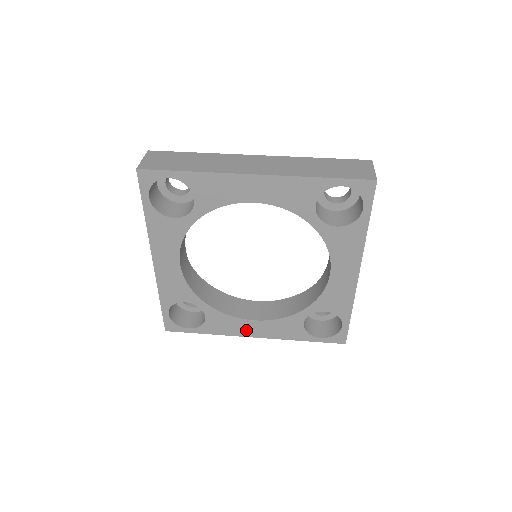
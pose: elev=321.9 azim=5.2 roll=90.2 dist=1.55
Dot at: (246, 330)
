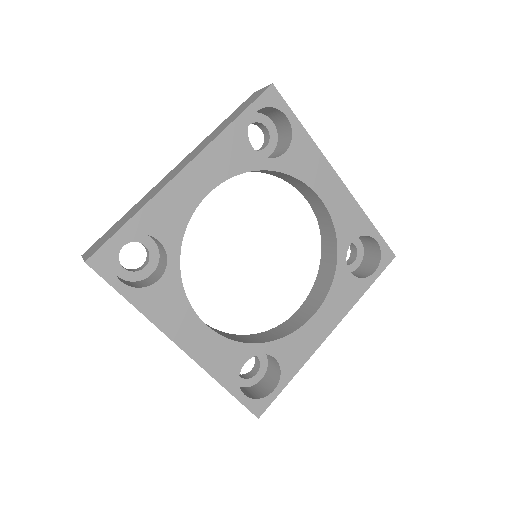
Dot at: (318, 333)
